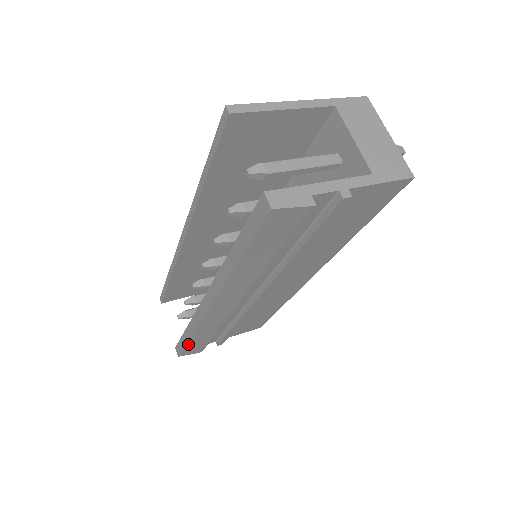
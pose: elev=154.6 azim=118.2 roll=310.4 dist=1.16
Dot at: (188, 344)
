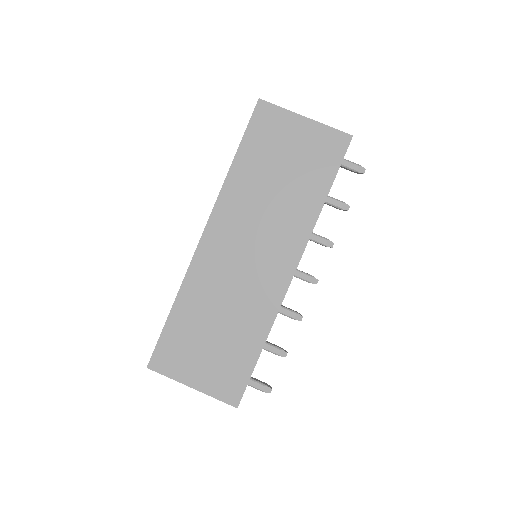
Dot at: occluded
